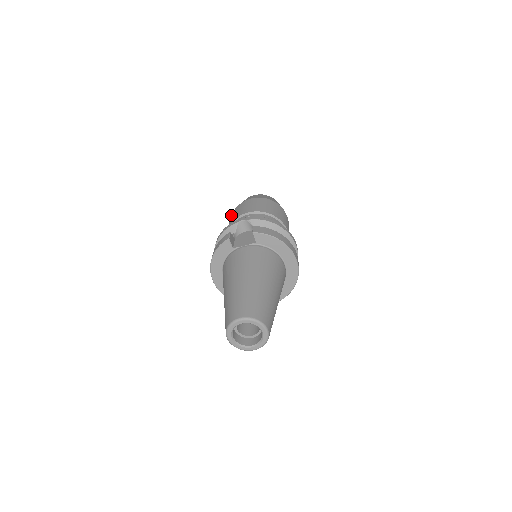
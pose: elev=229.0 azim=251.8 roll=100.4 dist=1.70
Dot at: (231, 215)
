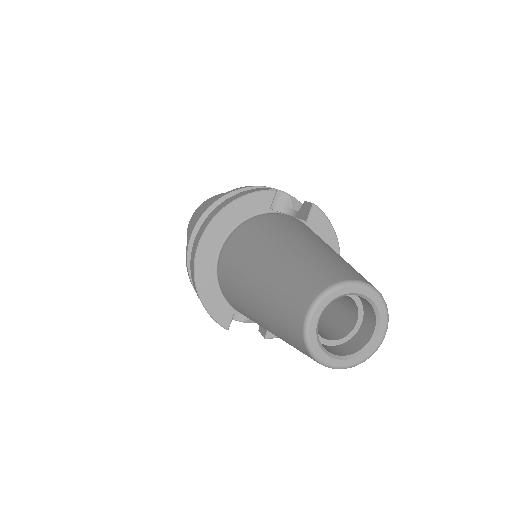
Dot at: occluded
